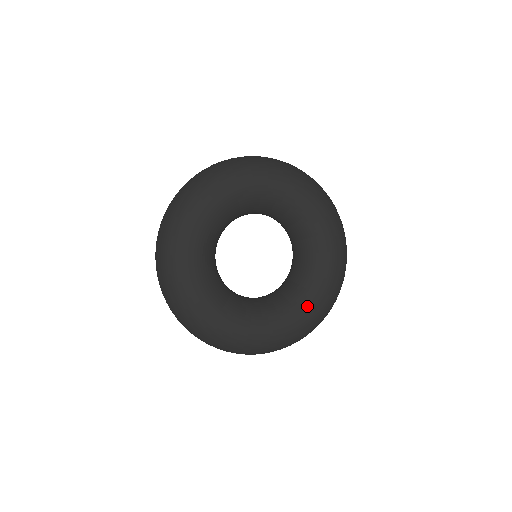
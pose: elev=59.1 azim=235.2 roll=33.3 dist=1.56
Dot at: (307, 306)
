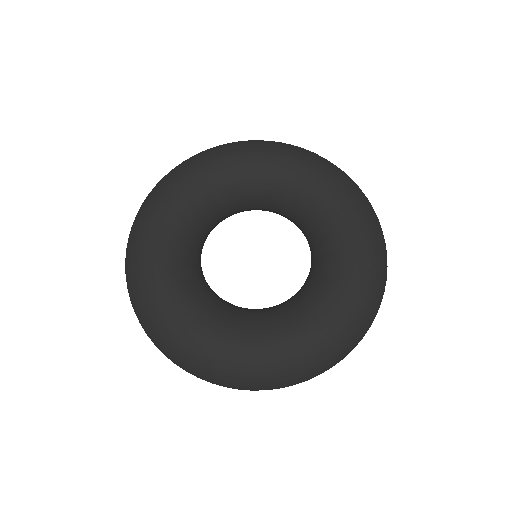
Dot at: (328, 302)
